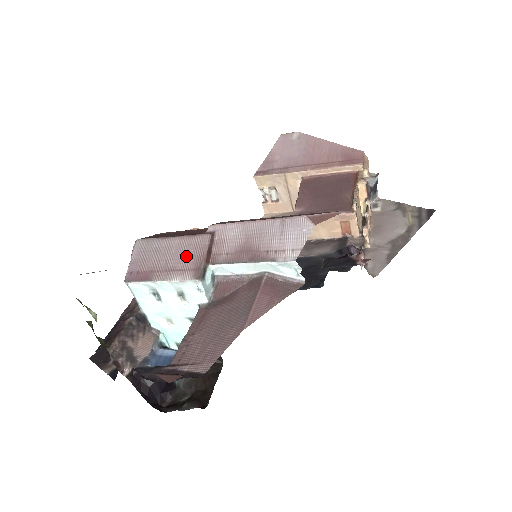
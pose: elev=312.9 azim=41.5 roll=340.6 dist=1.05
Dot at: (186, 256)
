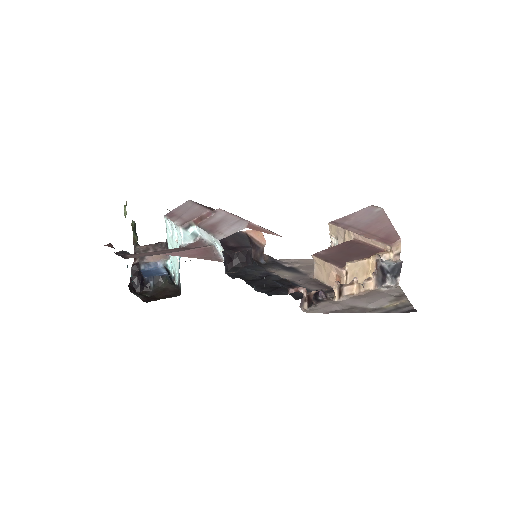
Dot at: (191, 215)
